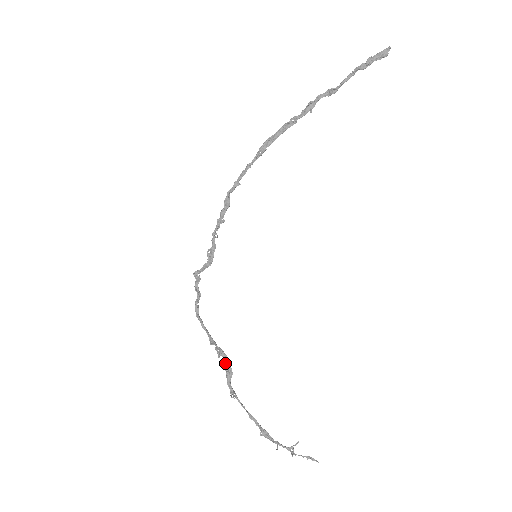
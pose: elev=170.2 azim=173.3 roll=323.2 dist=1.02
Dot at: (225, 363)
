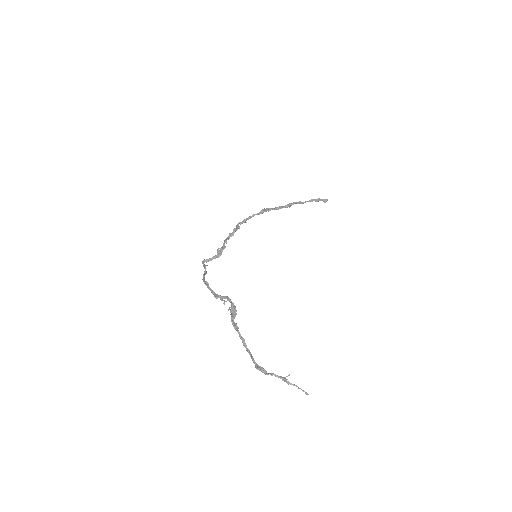
Dot at: (231, 306)
